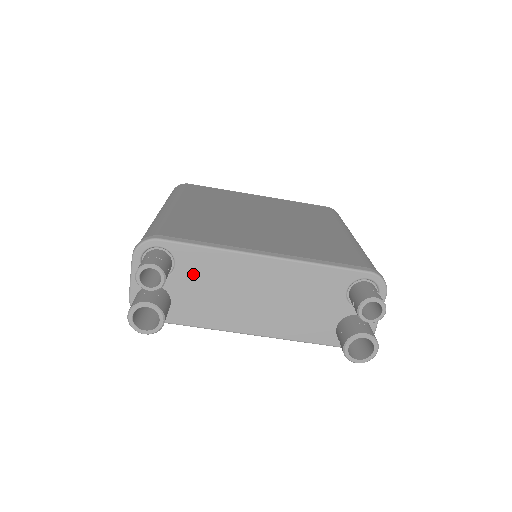
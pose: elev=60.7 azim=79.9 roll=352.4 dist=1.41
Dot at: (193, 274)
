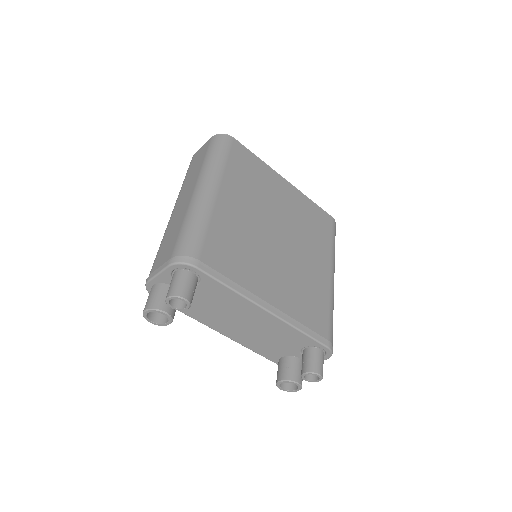
Dot at: (208, 294)
